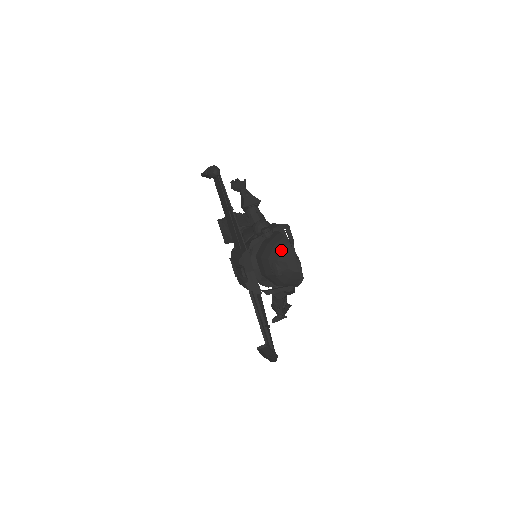
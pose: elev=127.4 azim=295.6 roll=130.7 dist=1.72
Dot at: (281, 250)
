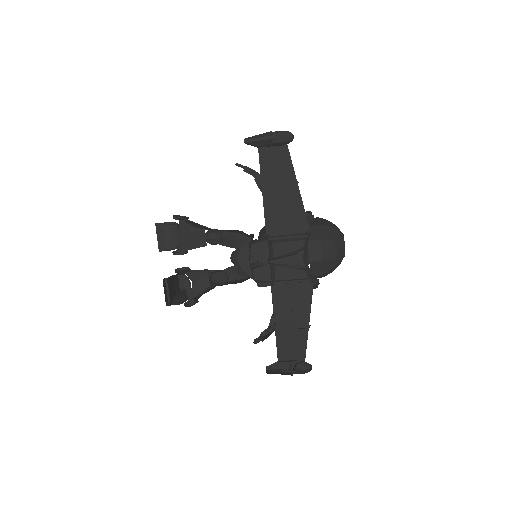
Dot at: (338, 230)
